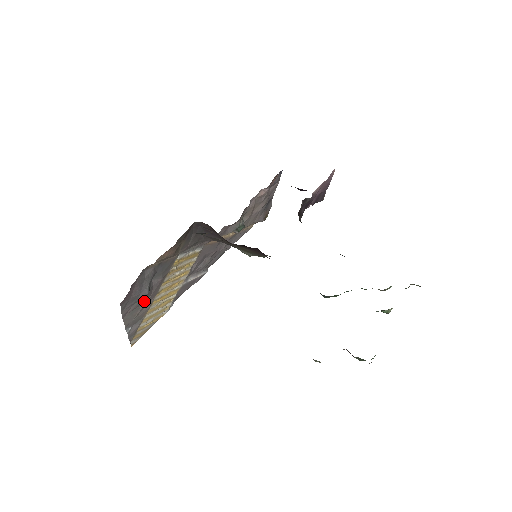
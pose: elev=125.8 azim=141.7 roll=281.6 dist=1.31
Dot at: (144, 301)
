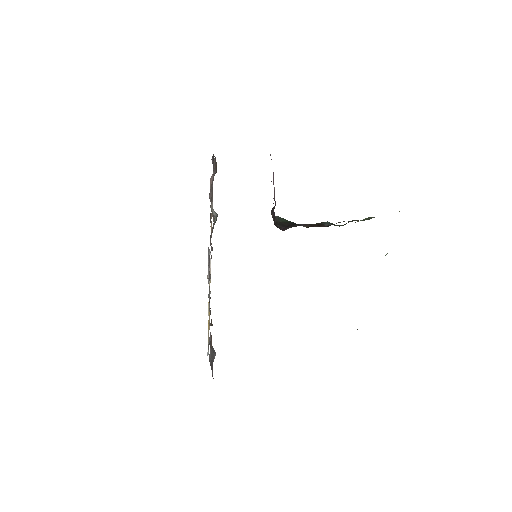
Dot at: occluded
